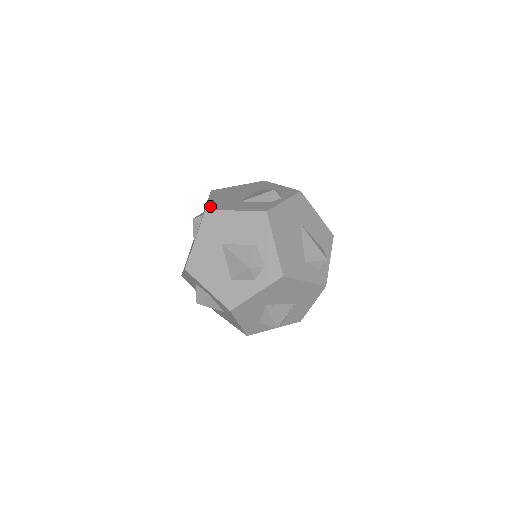
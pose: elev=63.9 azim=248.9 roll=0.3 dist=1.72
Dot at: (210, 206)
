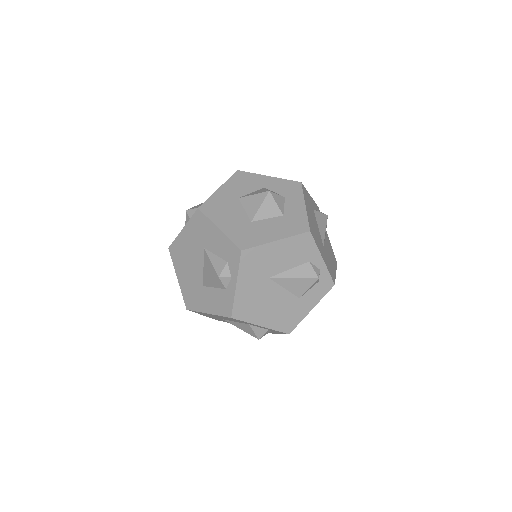
Dot at: (186, 300)
